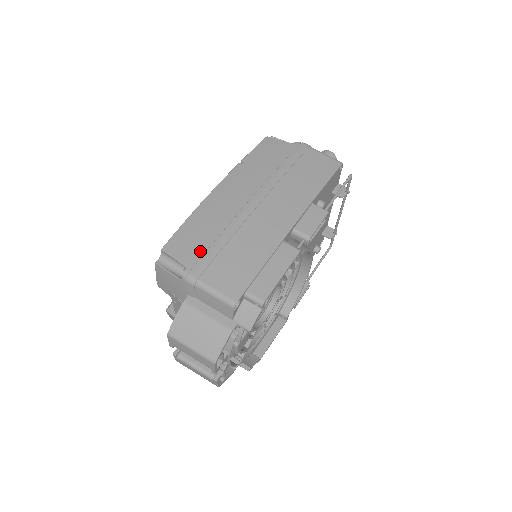
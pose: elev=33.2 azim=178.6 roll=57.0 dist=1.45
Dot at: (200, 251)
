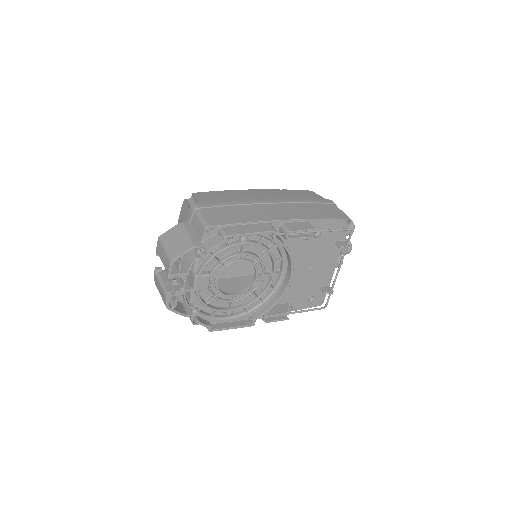
Dot at: (213, 201)
